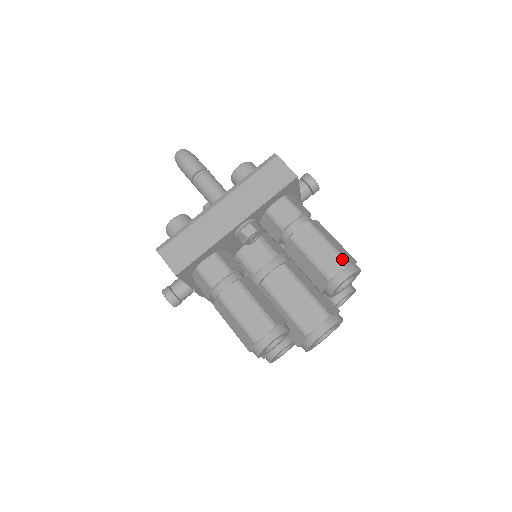
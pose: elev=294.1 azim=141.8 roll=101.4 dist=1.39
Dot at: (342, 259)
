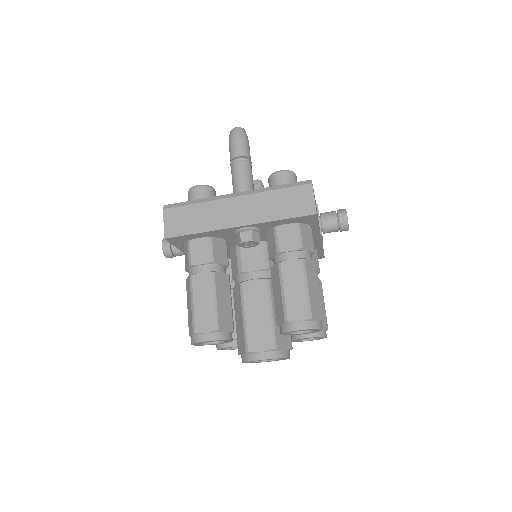
Dot at: (308, 311)
